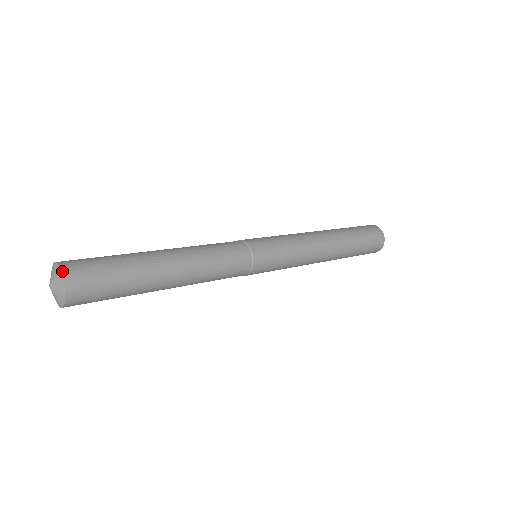
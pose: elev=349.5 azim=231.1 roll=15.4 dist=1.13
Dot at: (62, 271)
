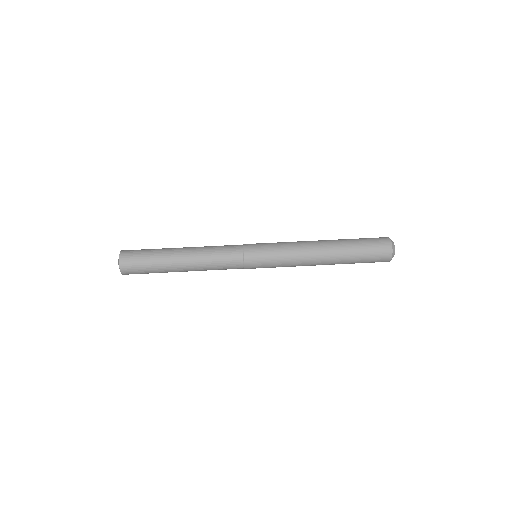
Dot at: (120, 269)
